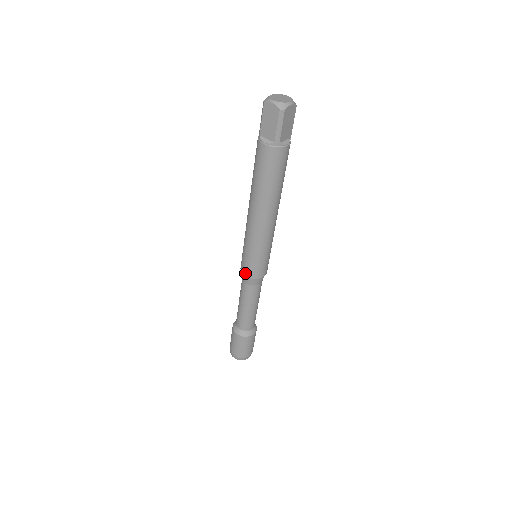
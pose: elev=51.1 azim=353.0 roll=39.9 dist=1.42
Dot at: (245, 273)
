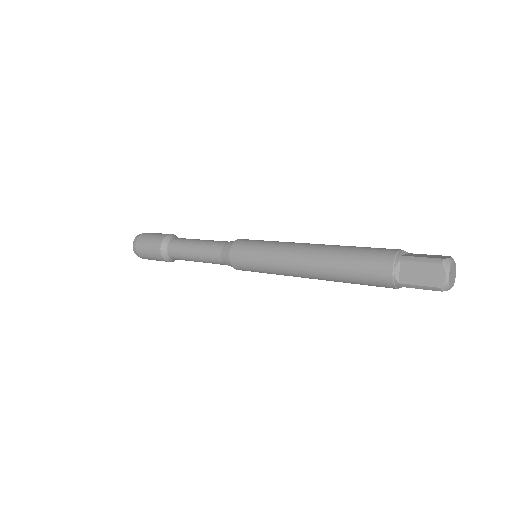
Dot at: (242, 270)
